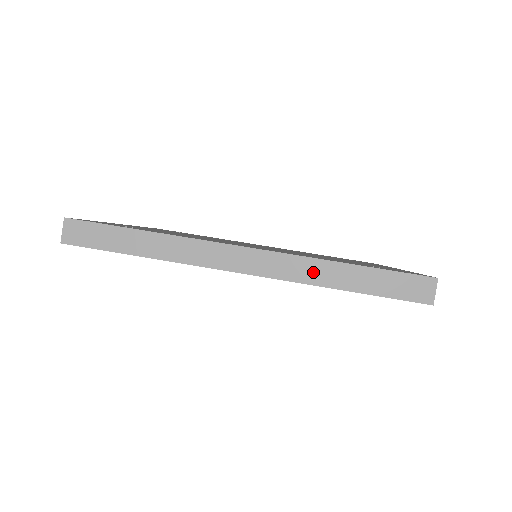
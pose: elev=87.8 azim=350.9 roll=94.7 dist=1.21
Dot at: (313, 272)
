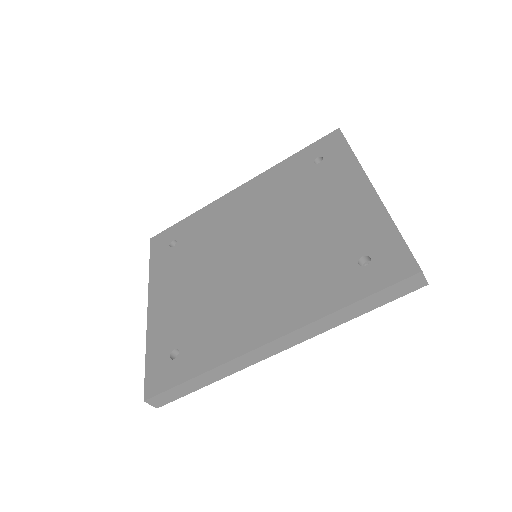
Dot at: (328, 323)
